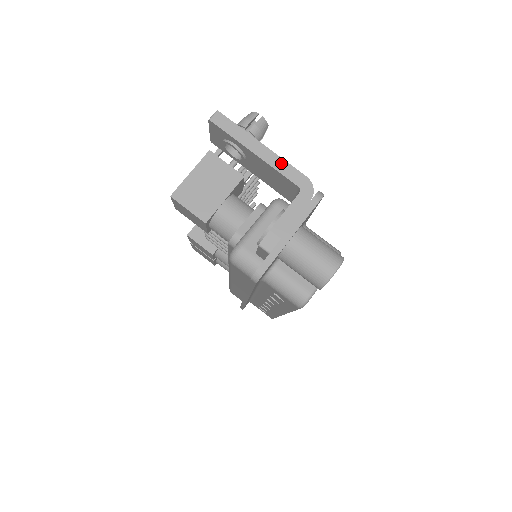
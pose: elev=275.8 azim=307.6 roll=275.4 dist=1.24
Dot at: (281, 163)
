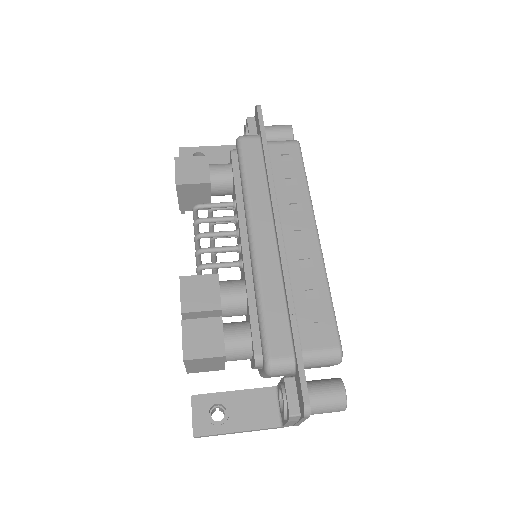
Dot at: occluded
